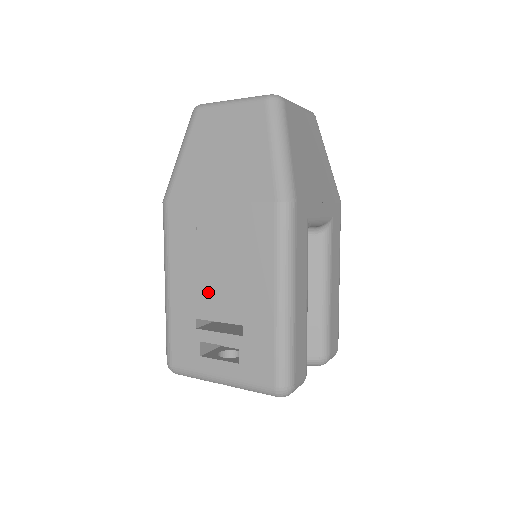
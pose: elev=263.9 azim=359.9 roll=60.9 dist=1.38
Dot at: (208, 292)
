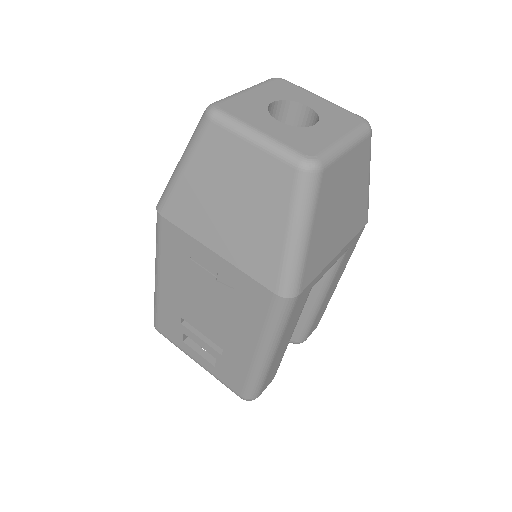
Dot at: (195, 309)
